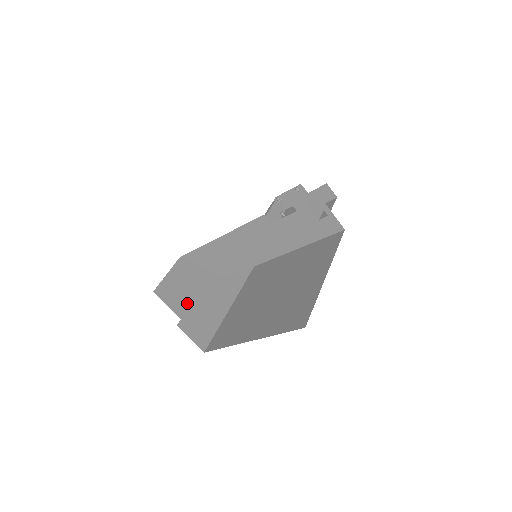
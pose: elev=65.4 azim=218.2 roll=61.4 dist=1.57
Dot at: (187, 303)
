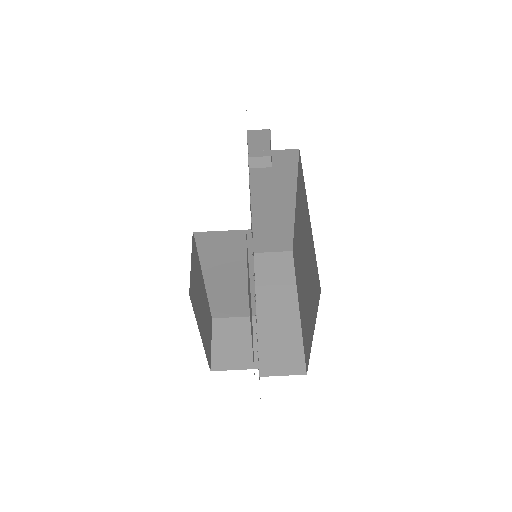
Dot at: (250, 349)
